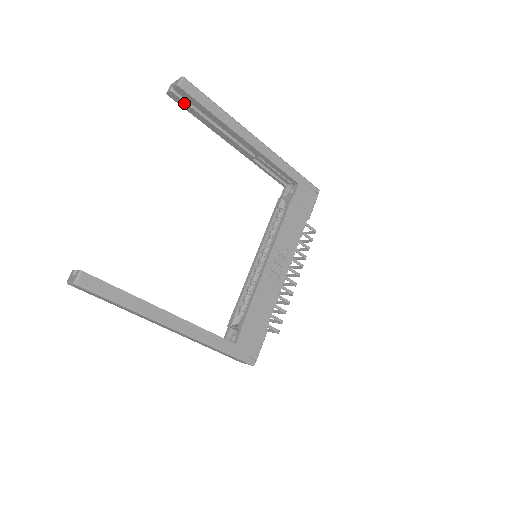
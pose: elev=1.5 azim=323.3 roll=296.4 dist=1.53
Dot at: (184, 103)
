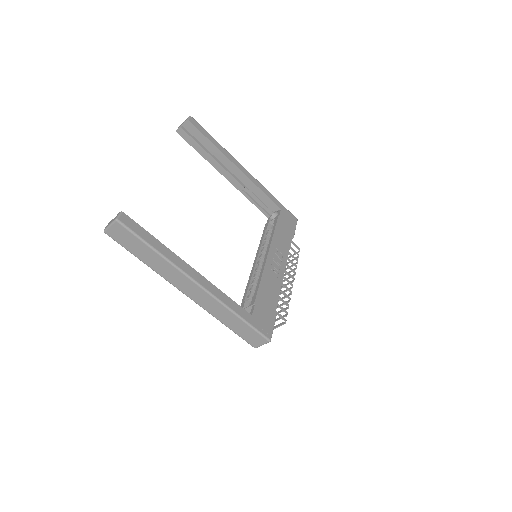
Dot at: (190, 138)
